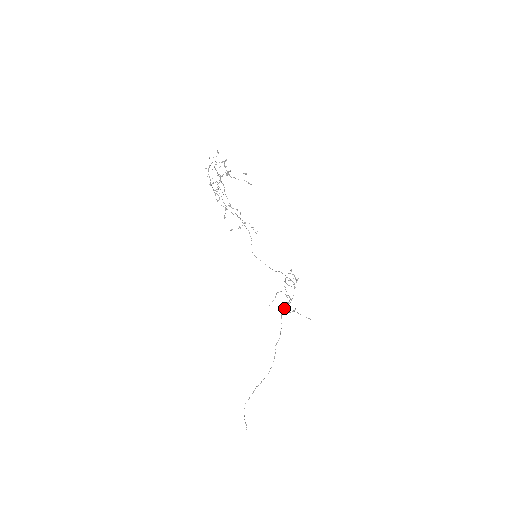
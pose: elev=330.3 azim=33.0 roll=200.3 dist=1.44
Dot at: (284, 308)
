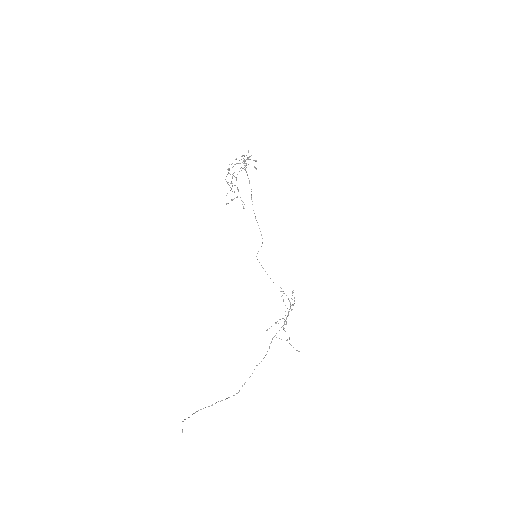
Dot at: occluded
